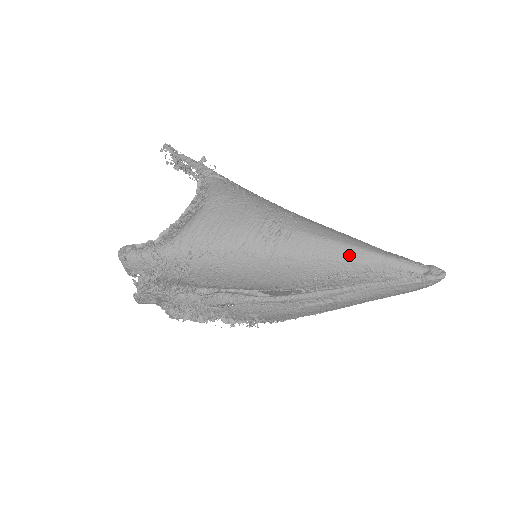
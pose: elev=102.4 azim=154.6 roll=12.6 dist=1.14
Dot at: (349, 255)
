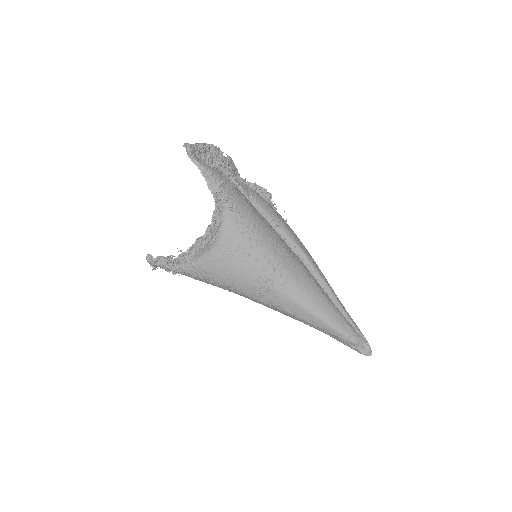
Dot at: (313, 321)
